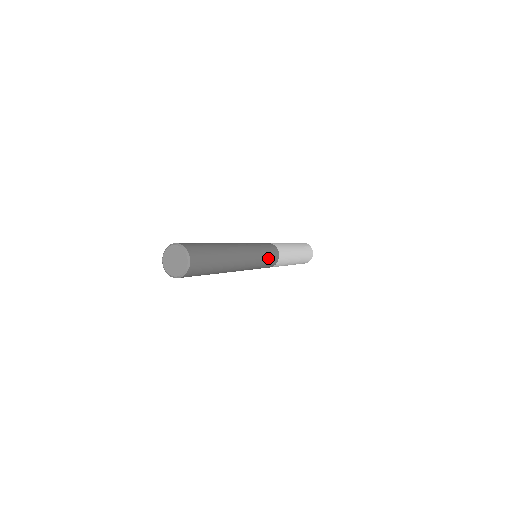
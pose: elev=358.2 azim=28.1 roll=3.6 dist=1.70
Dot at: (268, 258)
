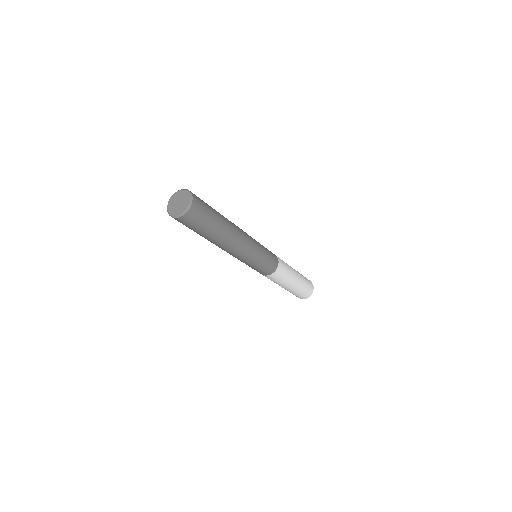
Dot at: (267, 254)
